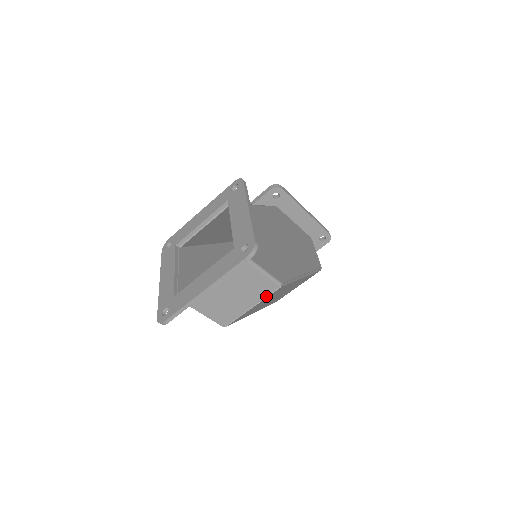
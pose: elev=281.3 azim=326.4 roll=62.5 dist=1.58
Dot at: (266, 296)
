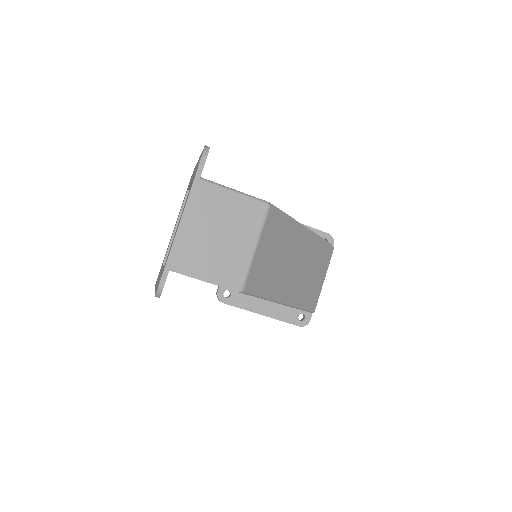
Dot at: (261, 224)
